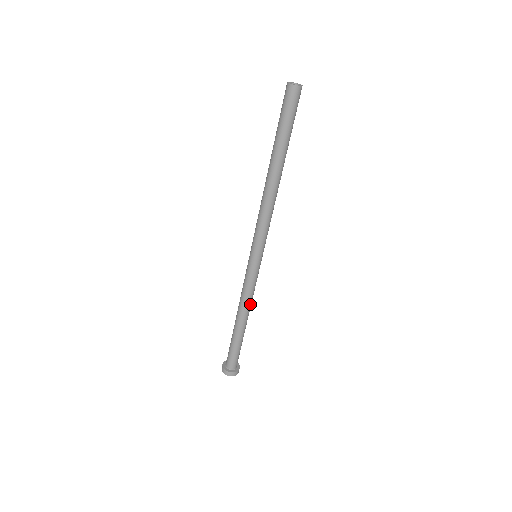
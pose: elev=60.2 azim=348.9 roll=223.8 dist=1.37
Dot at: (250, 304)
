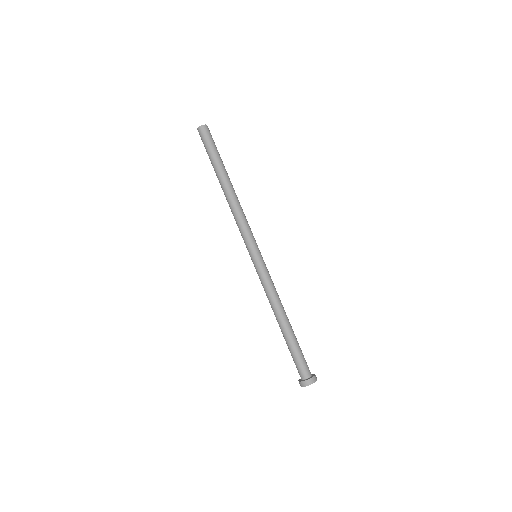
Dot at: occluded
